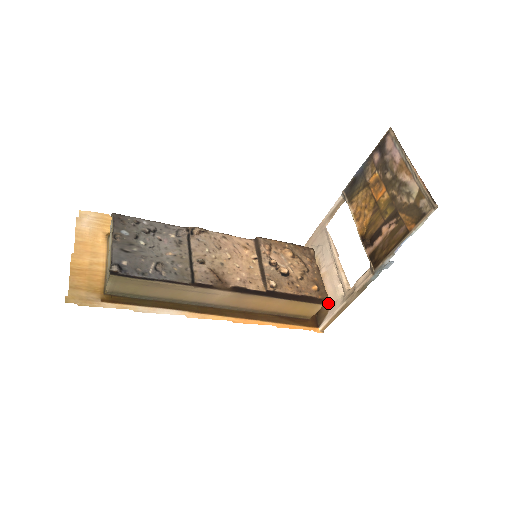
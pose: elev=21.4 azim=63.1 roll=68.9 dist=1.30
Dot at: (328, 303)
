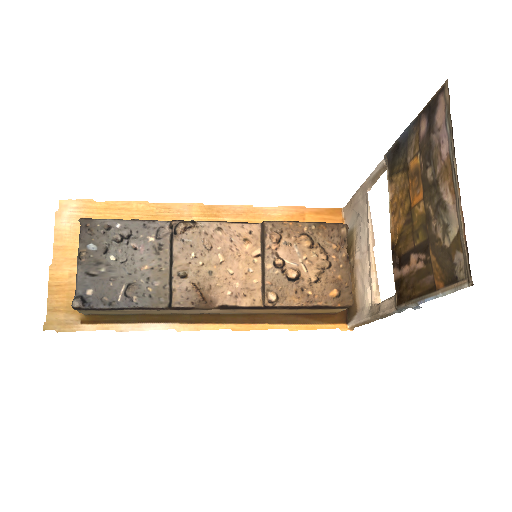
Dot at: (357, 303)
